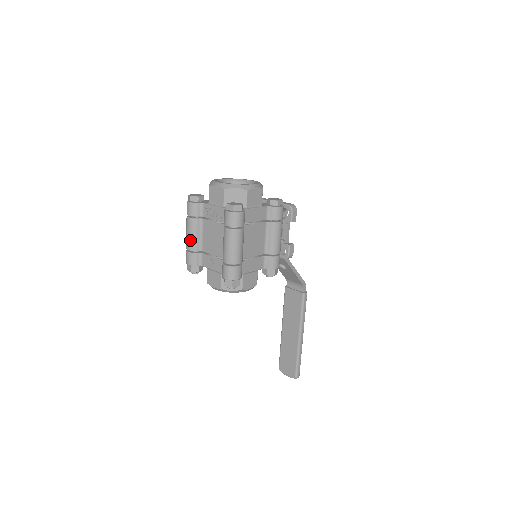
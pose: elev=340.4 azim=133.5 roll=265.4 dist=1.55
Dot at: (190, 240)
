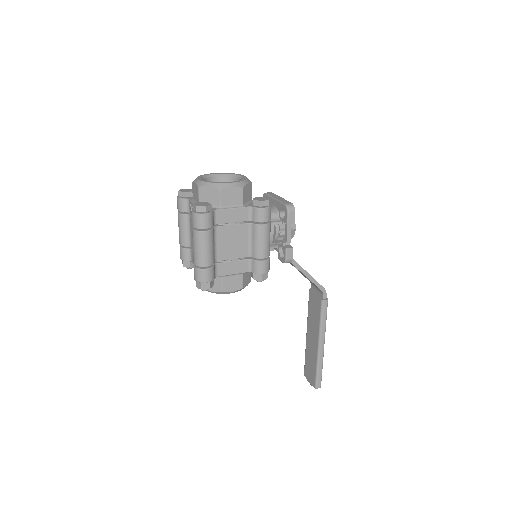
Dot at: (180, 235)
